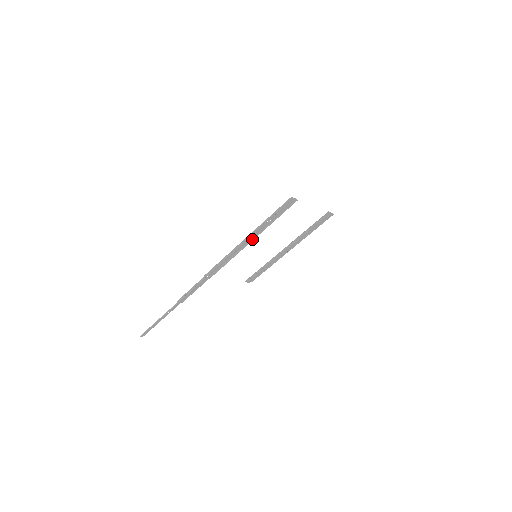
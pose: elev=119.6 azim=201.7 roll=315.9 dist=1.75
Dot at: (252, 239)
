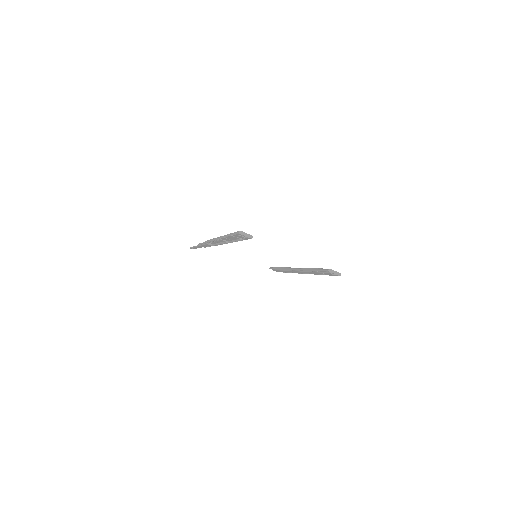
Dot at: (230, 241)
